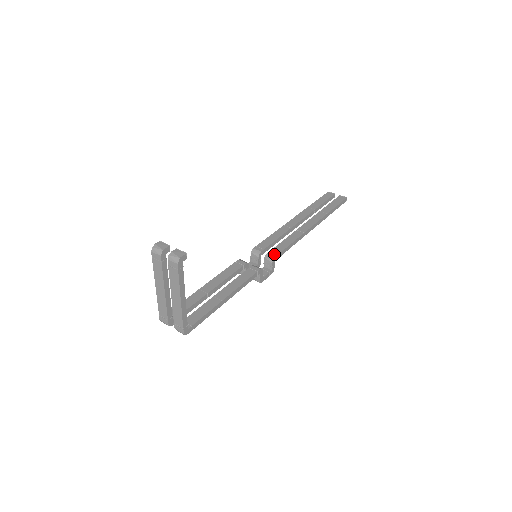
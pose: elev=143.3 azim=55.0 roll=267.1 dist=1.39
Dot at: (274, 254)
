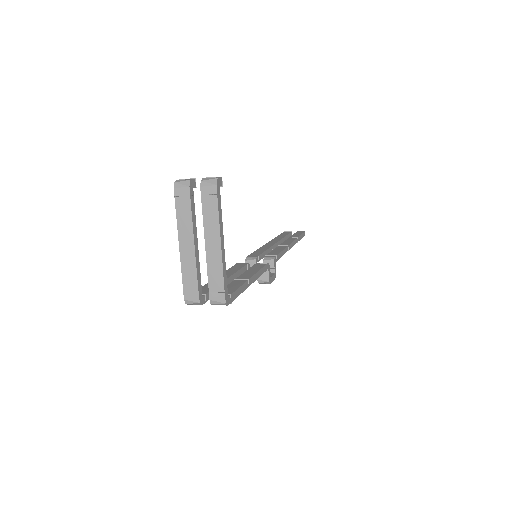
Dot at: (272, 256)
